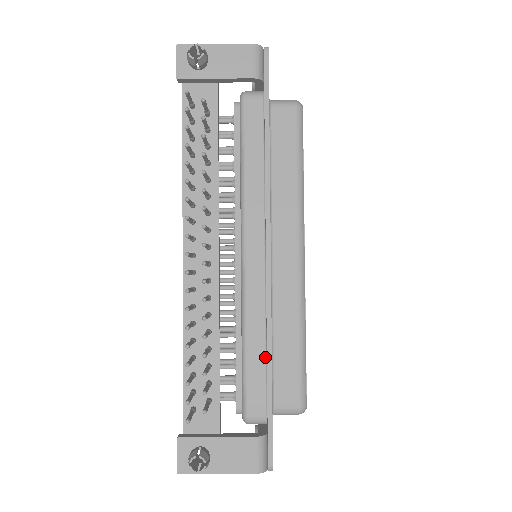
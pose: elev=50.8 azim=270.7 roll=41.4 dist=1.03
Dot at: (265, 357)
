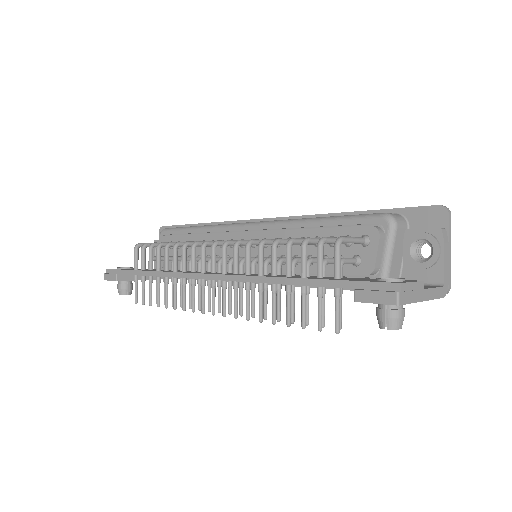
Dot at: occluded
